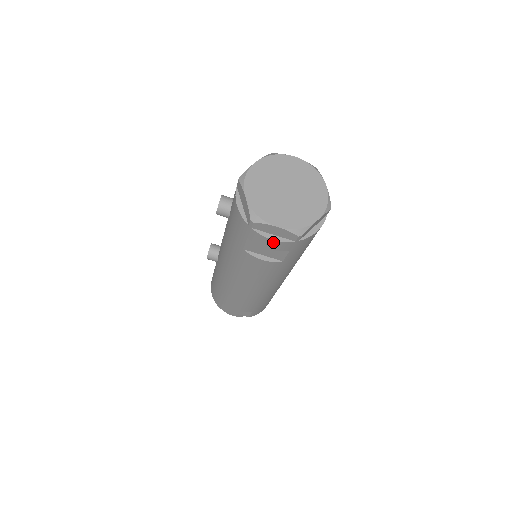
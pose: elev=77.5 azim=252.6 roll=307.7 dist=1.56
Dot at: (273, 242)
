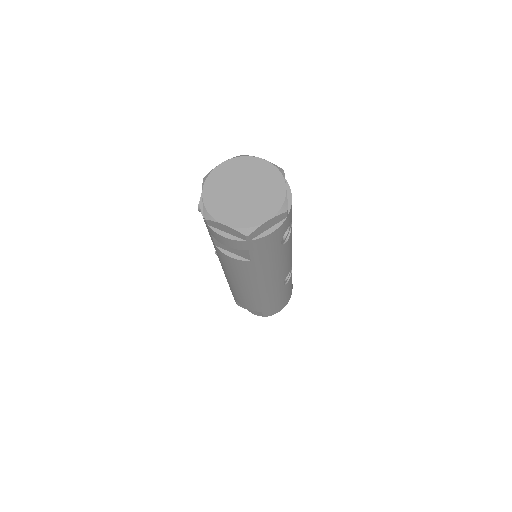
Dot at: (227, 240)
